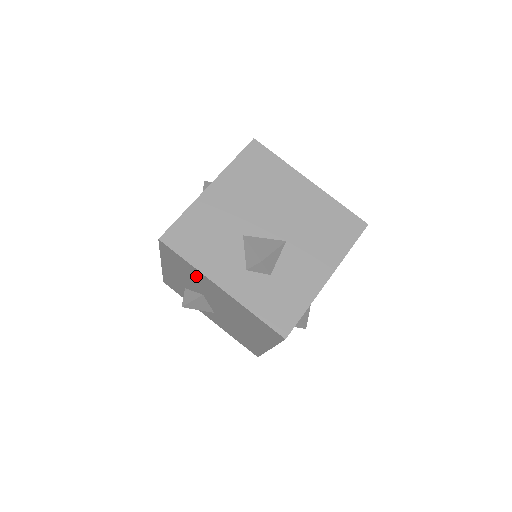
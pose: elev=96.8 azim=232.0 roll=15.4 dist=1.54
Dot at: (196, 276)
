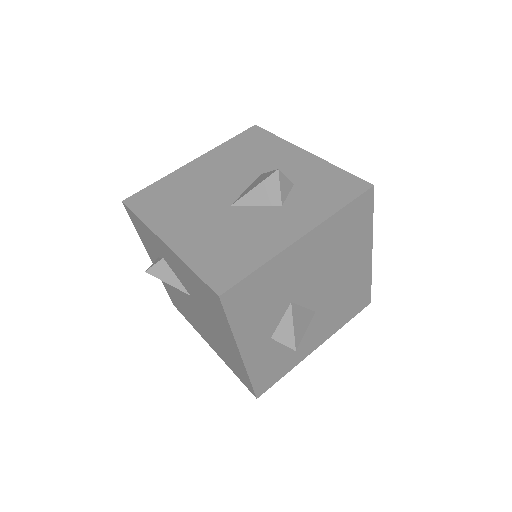
Dot at: (217, 318)
